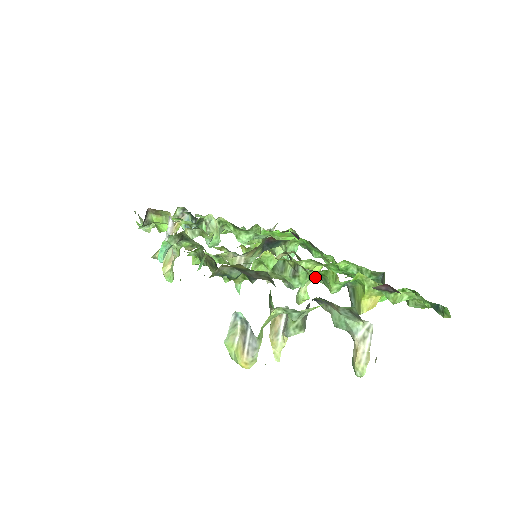
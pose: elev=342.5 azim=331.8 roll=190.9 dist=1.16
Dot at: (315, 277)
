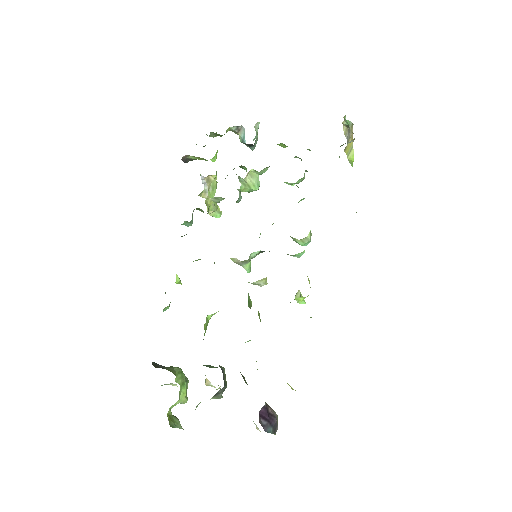
Dot at: occluded
